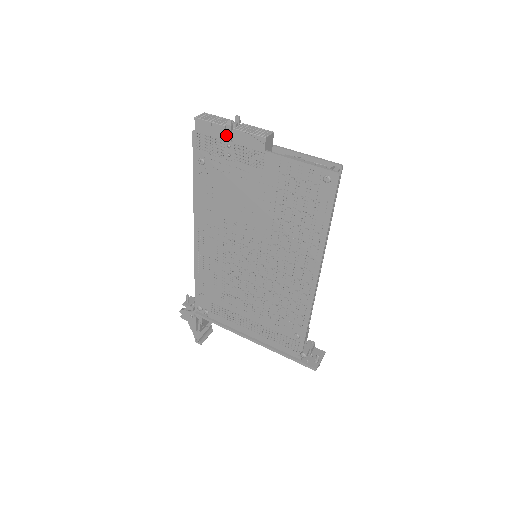
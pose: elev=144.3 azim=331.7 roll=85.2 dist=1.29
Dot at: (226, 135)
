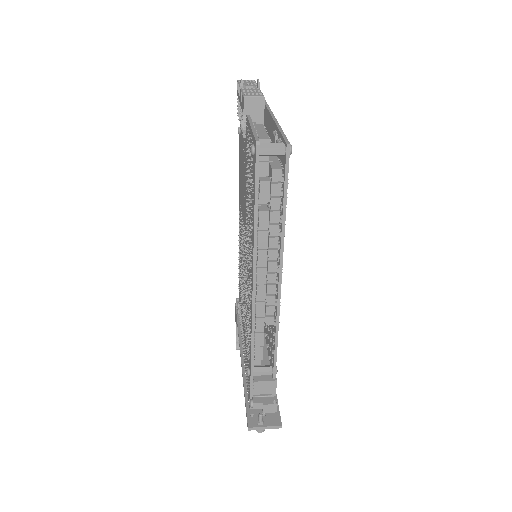
Dot at: occluded
